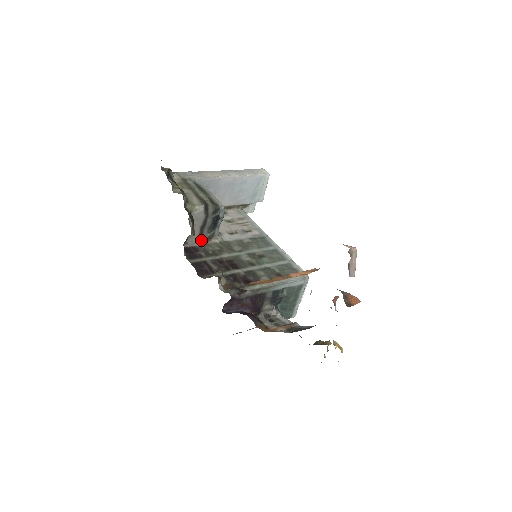
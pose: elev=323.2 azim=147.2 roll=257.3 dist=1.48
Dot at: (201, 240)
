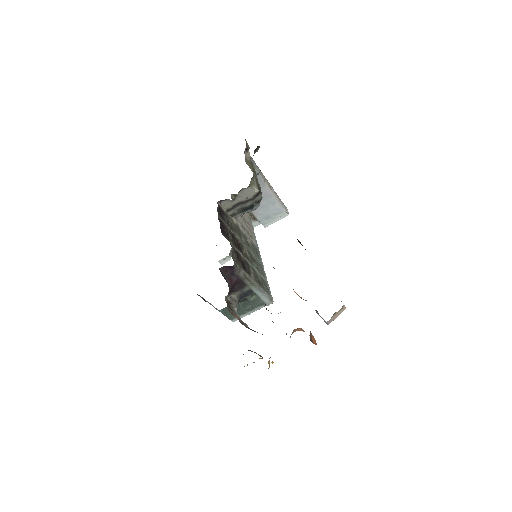
Dot at: (229, 210)
